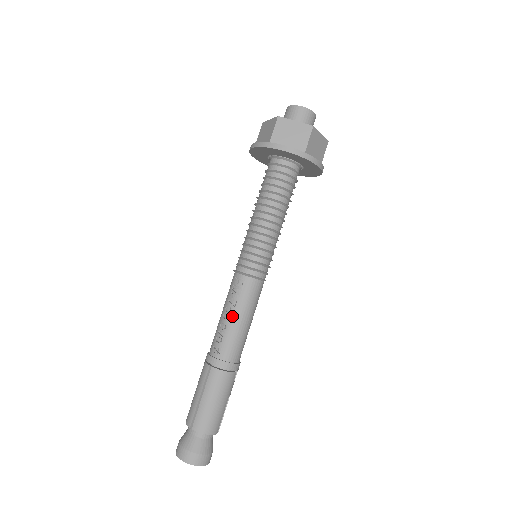
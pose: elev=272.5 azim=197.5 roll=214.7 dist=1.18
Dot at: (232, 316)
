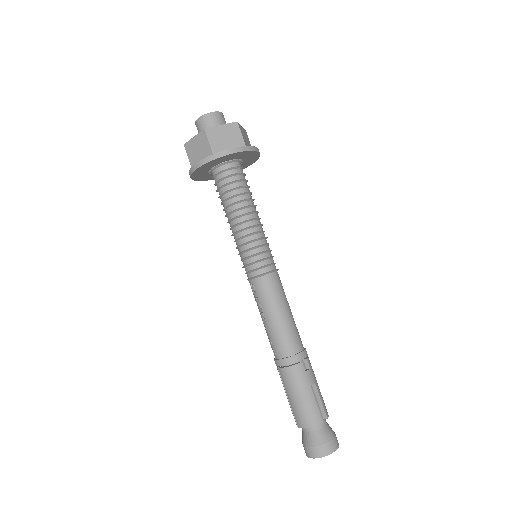
Dot at: (265, 318)
